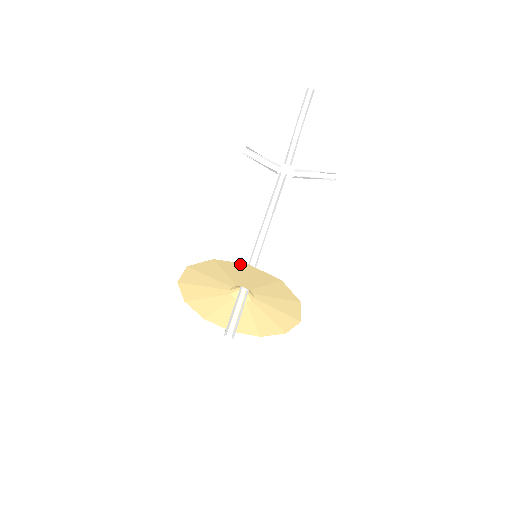
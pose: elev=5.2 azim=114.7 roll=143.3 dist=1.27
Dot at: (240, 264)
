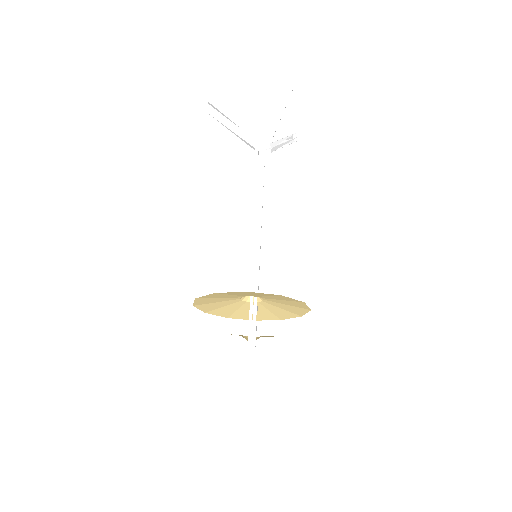
Dot at: (272, 294)
